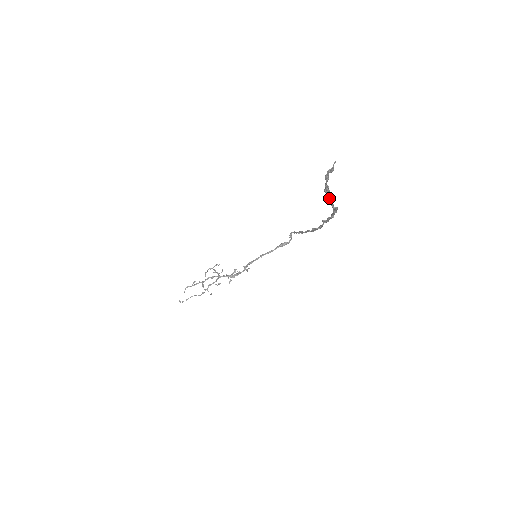
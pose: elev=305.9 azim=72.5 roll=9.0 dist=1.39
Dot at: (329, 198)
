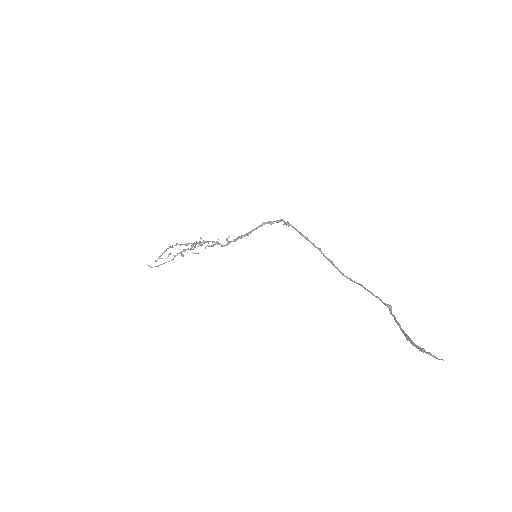
Dot at: (403, 333)
